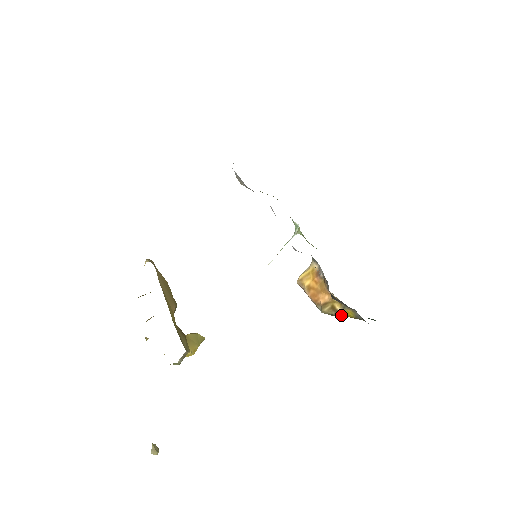
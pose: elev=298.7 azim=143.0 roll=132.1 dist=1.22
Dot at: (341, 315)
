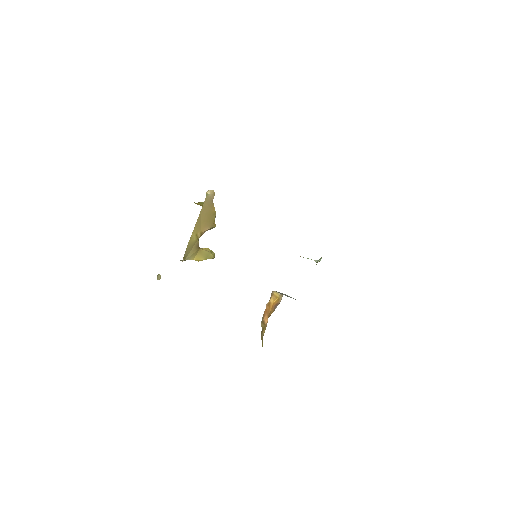
Dot at: occluded
